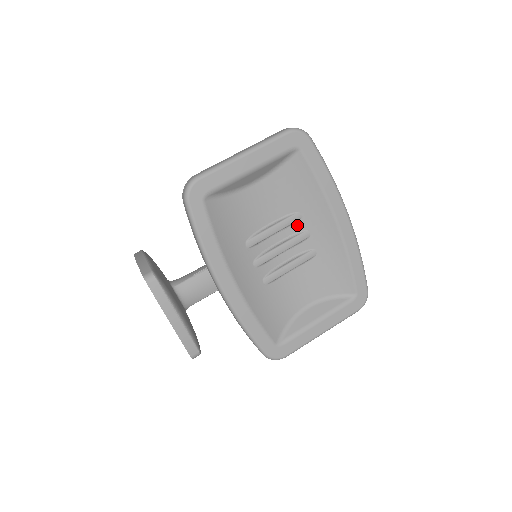
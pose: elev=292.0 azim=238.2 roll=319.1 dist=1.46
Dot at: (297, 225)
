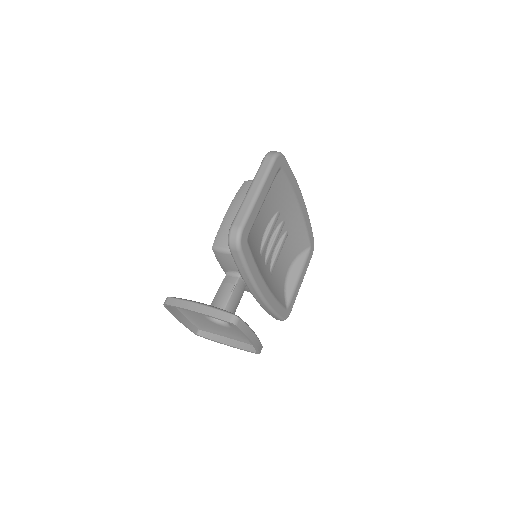
Dot at: (278, 220)
